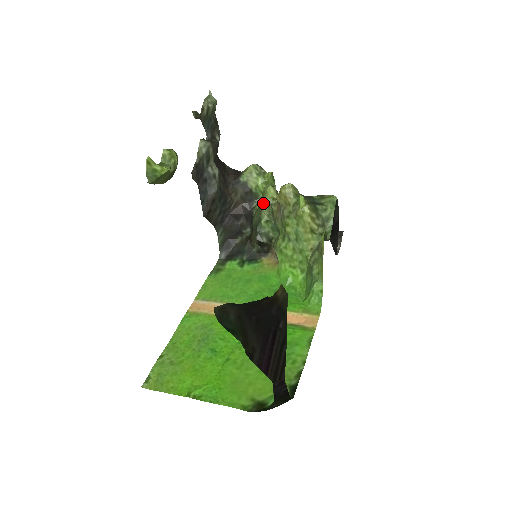
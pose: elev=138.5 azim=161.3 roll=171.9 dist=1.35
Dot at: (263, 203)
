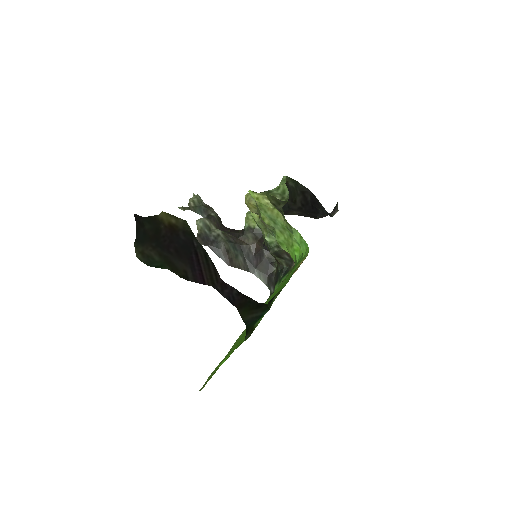
Dot at: (259, 227)
